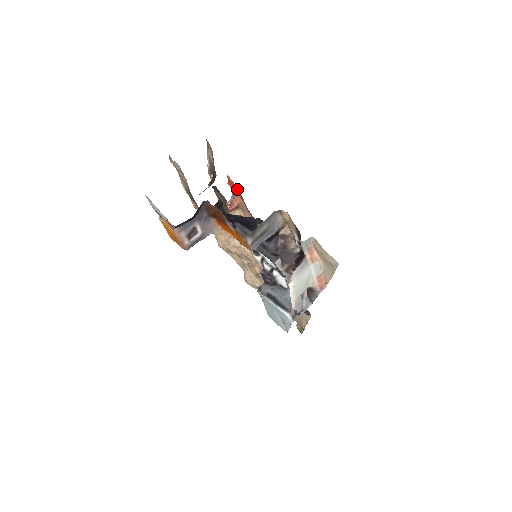
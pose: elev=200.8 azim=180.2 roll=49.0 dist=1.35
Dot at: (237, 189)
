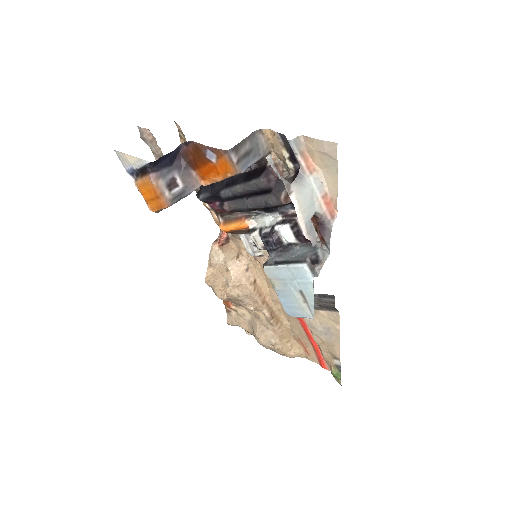
Dot at: occluded
